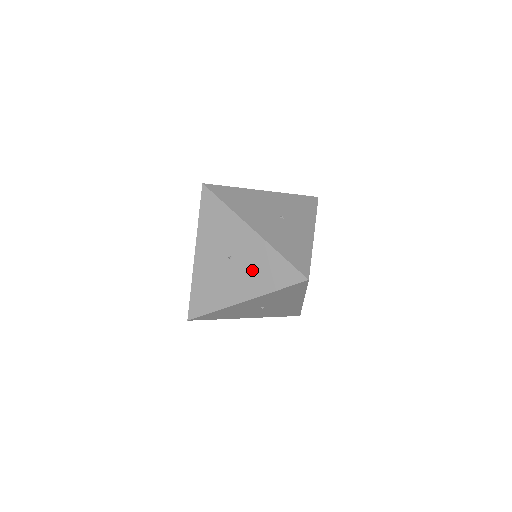
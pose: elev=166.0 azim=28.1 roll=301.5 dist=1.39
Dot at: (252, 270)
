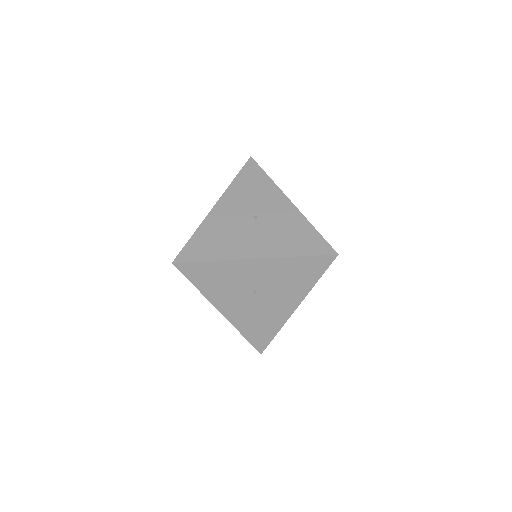
Dot at: (283, 285)
